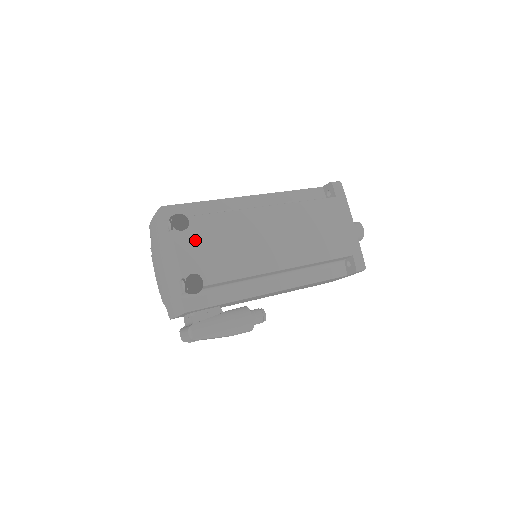
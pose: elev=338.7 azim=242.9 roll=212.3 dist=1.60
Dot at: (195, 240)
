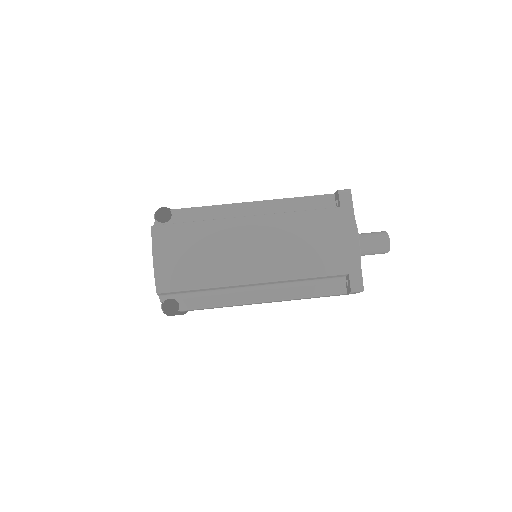
Dot at: occluded
